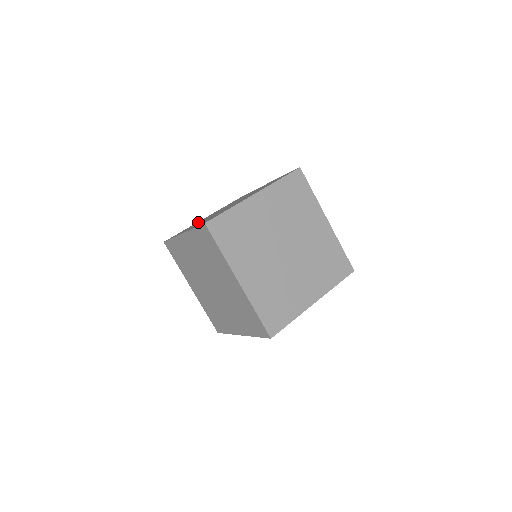
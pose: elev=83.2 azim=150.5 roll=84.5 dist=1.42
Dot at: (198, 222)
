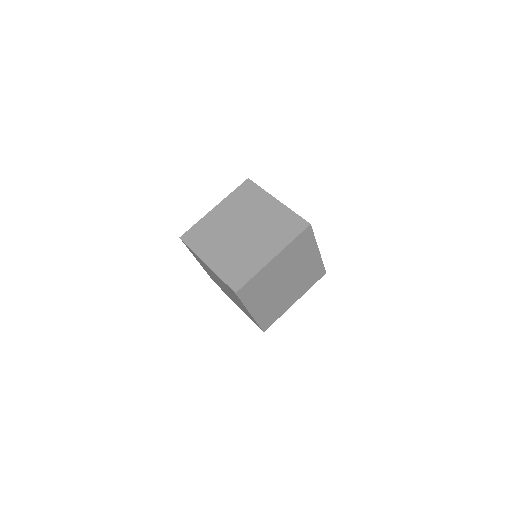
Dot at: occluded
